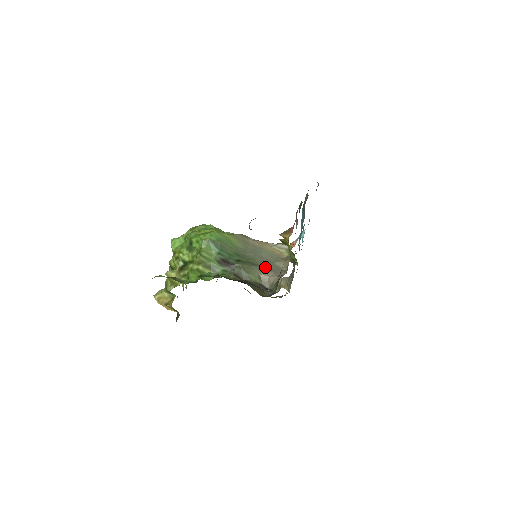
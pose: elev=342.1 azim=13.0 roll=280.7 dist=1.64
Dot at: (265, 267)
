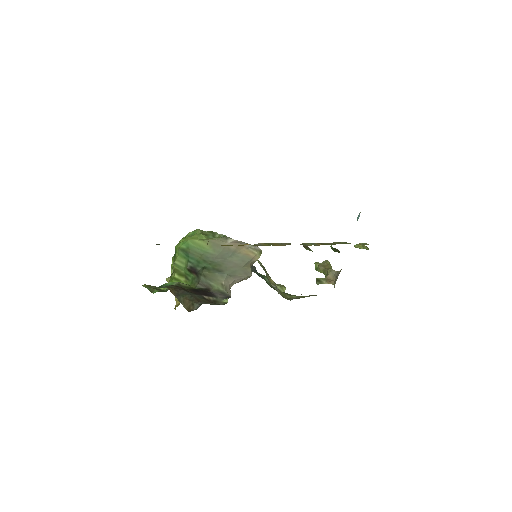
Dot at: (230, 273)
